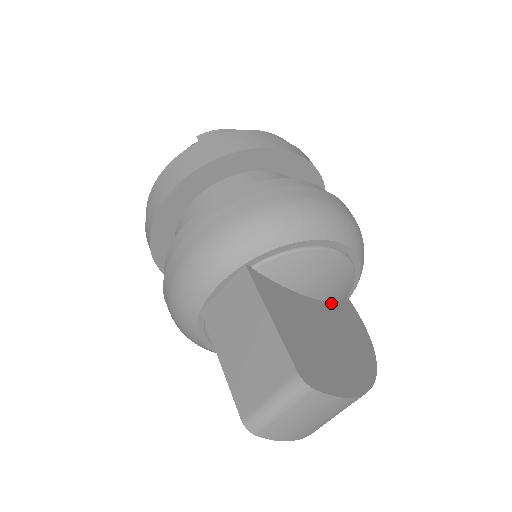
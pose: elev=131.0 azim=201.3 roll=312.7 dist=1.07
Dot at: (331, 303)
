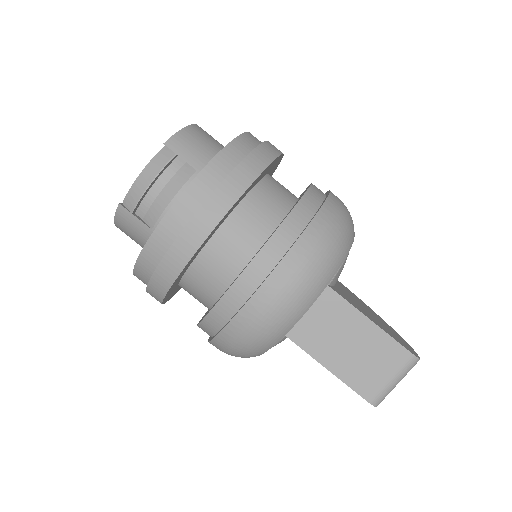
Dot at: occluded
